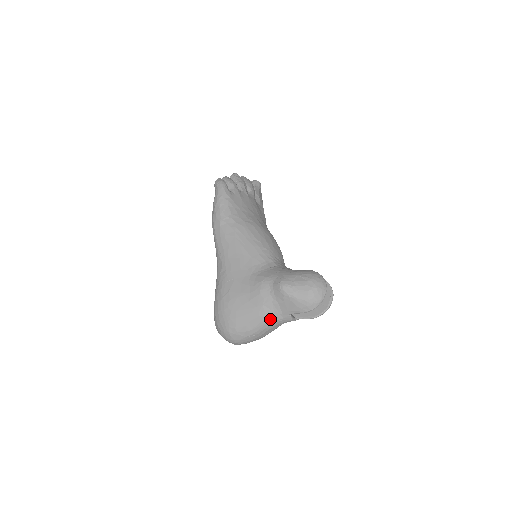
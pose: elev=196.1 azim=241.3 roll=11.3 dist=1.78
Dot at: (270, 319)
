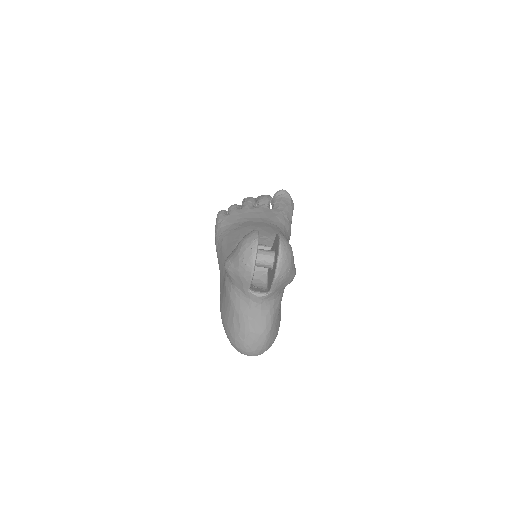
Dot at: (242, 307)
